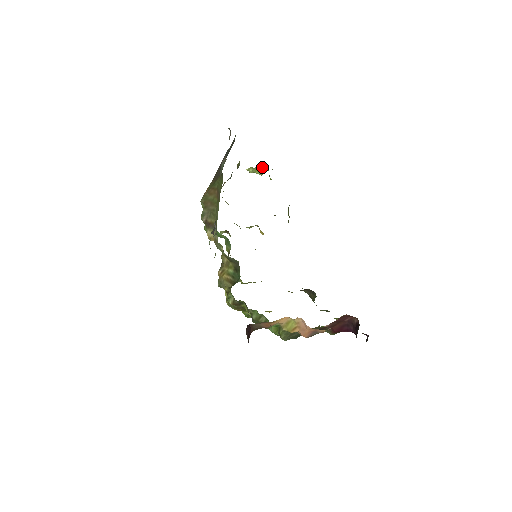
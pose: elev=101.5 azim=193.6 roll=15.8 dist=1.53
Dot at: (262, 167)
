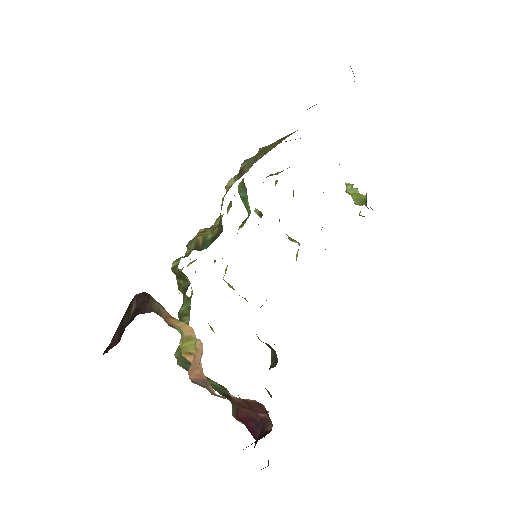
Dot at: (364, 196)
